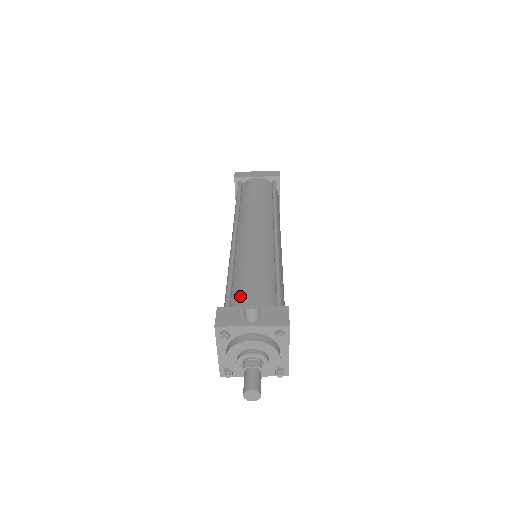
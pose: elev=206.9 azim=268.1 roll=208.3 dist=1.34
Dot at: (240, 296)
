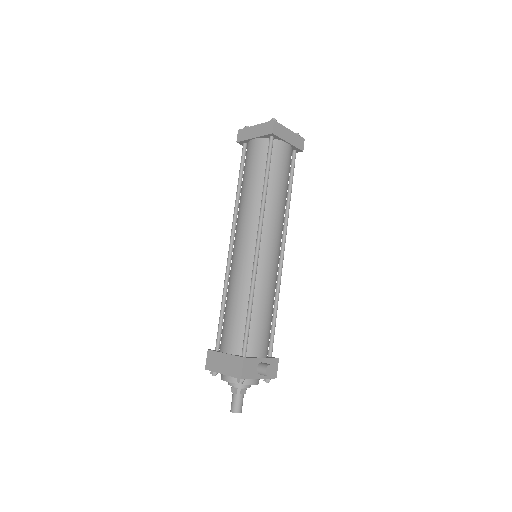
Dot at: (255, 341)
